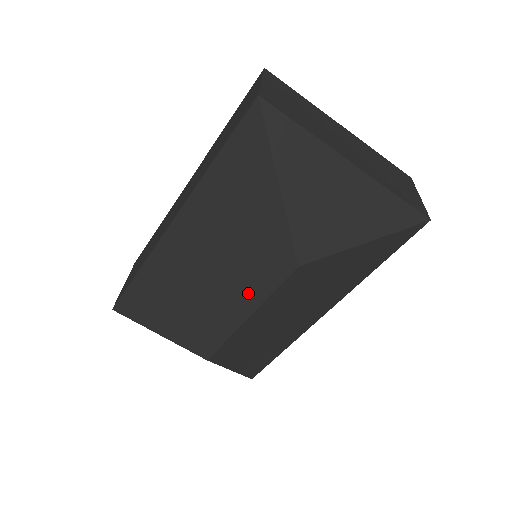
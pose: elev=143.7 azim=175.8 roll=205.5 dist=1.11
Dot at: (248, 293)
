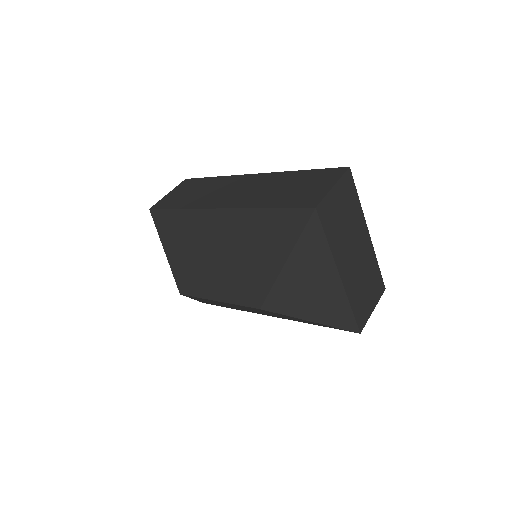
Dot at: (226, 291)
